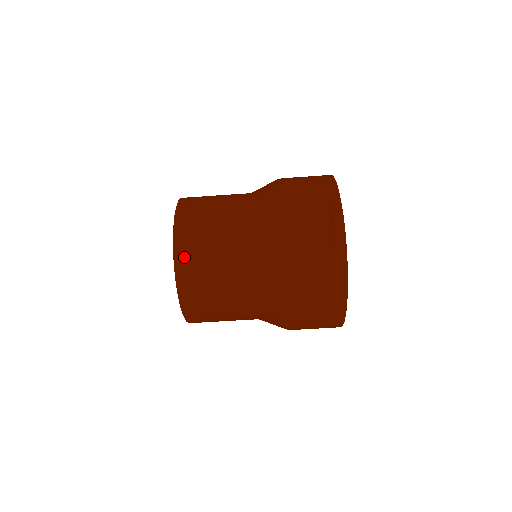
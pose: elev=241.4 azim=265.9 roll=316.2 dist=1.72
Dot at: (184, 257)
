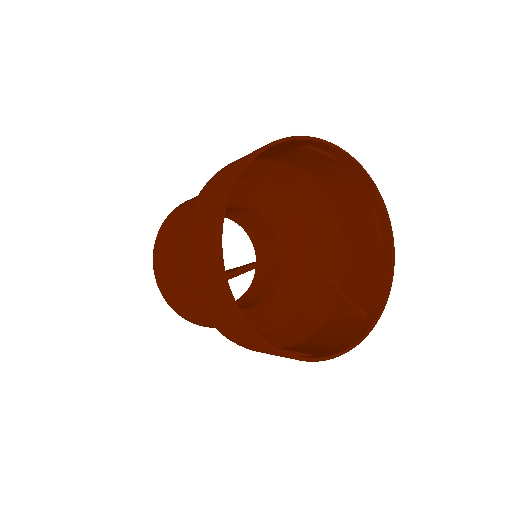
Dot at: occluded
